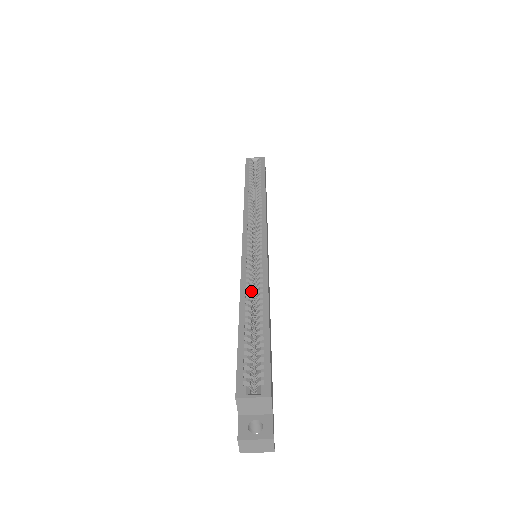
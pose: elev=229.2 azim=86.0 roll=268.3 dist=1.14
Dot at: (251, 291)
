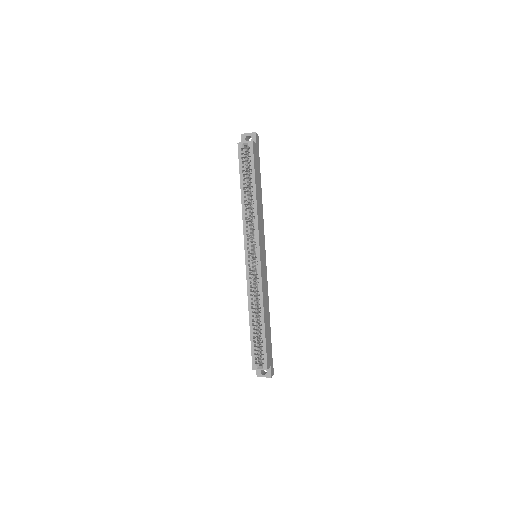
Dot at: (254, 302)
